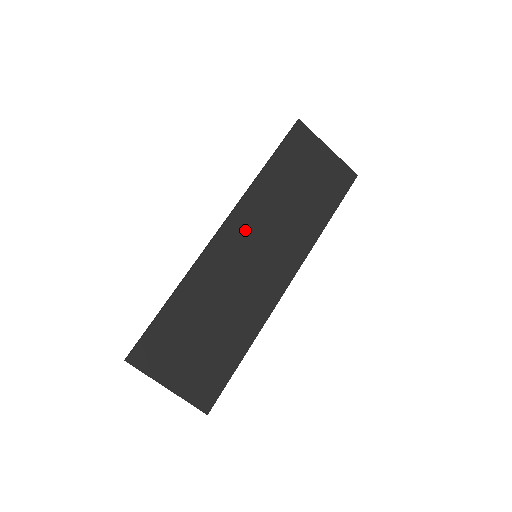
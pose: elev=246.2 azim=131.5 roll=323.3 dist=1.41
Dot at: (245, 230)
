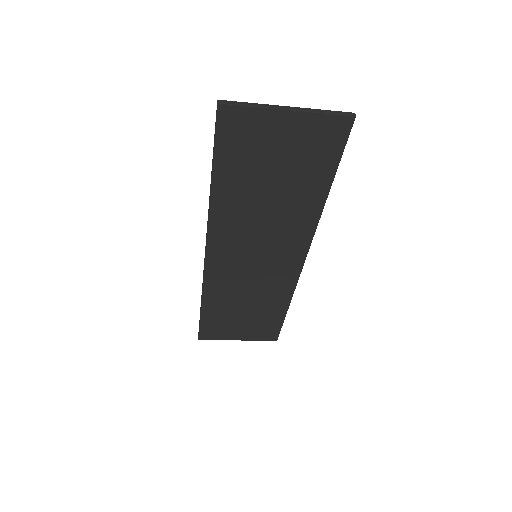
Dot at: (230, 247)
